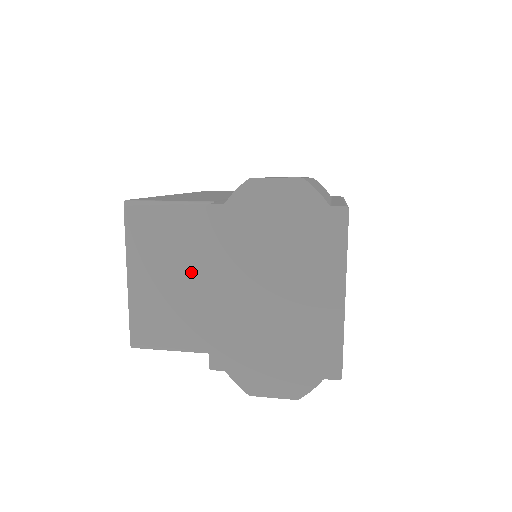
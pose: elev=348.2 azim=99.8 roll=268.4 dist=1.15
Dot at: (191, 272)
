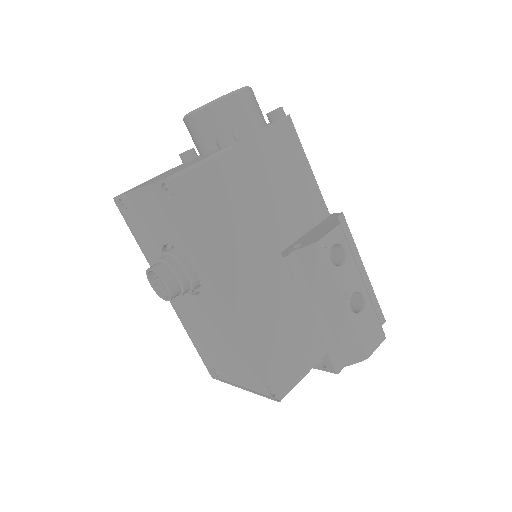
Dot at: occluded
